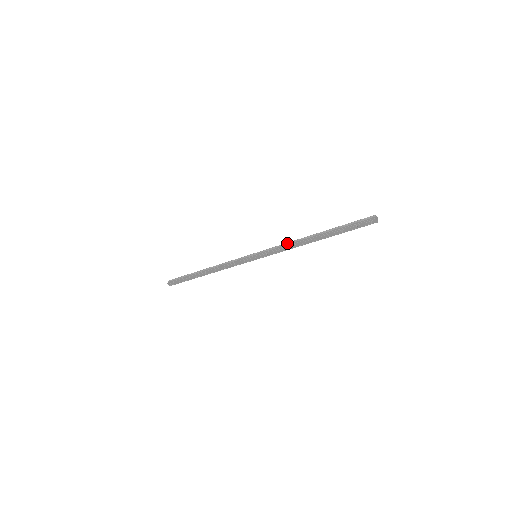
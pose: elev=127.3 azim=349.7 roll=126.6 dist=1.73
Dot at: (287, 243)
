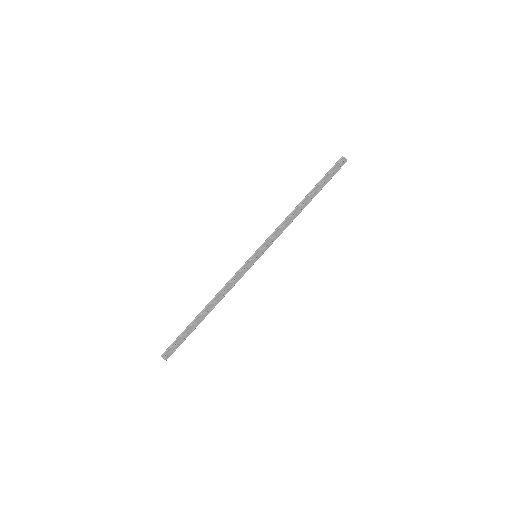
Dot at: (281, 223)
